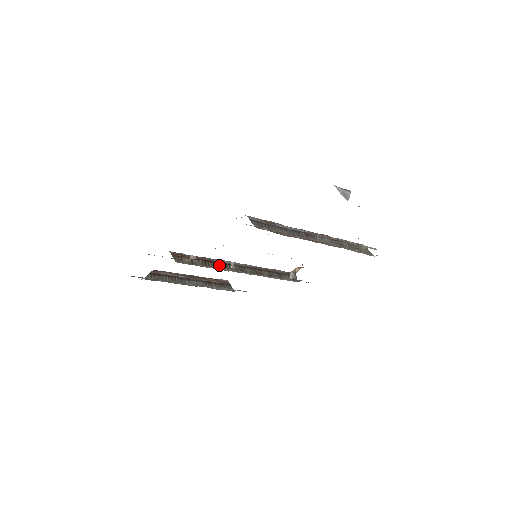
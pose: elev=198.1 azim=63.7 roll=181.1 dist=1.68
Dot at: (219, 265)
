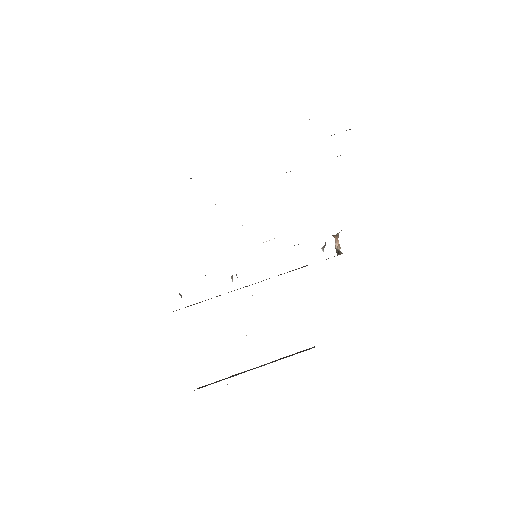
Dot at: occluded
